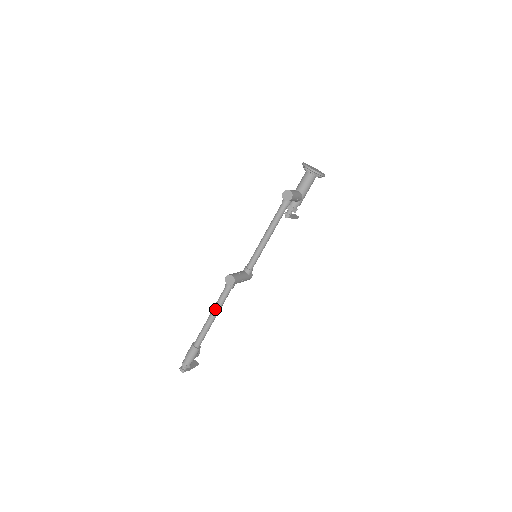
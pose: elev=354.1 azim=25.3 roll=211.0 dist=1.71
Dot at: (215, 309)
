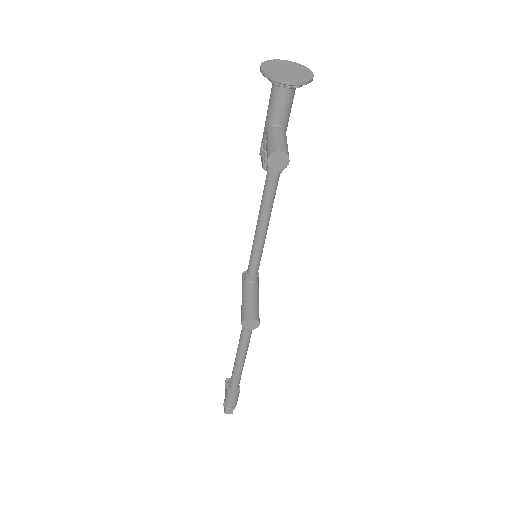
Dot at: (242, 354)
